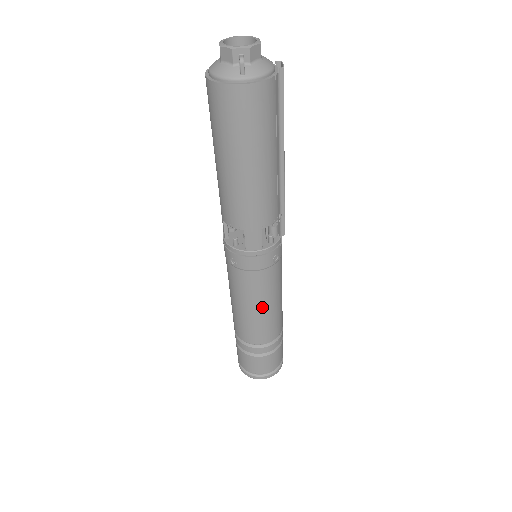
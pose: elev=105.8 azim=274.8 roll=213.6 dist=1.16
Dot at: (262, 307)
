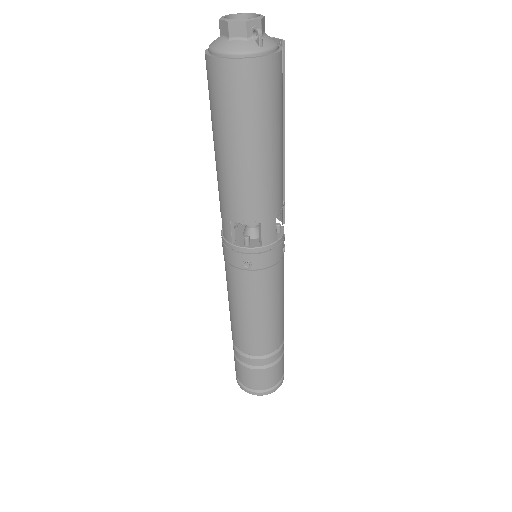
Dot at: (275, 307)
